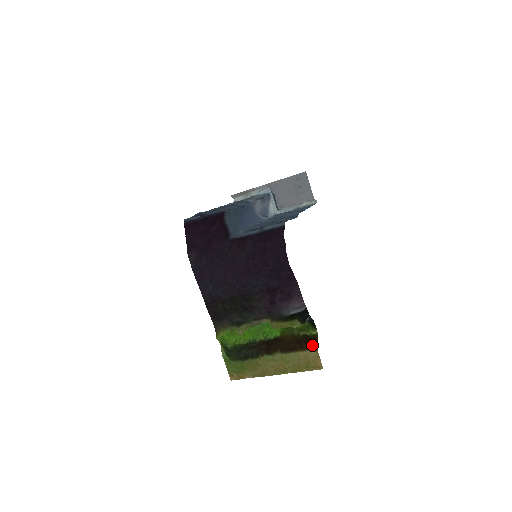
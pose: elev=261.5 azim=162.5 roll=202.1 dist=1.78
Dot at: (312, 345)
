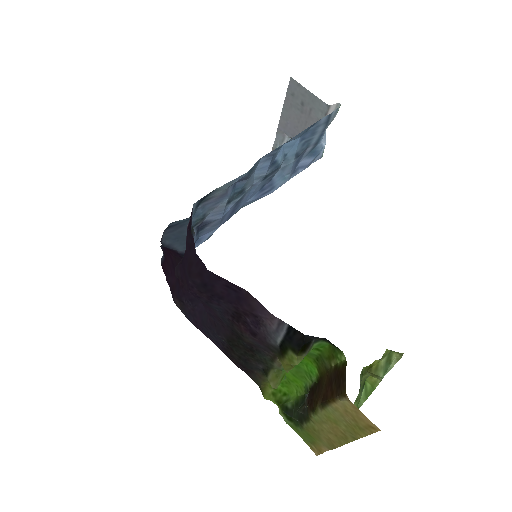
Dot at: (340, 387)
